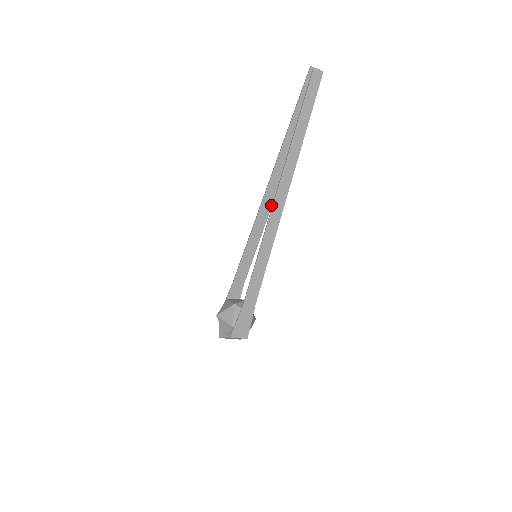
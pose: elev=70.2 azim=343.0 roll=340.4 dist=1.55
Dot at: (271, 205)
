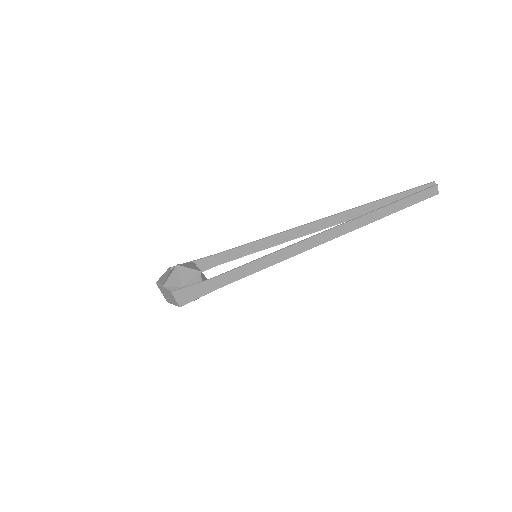
Dot at: (304, 235)
